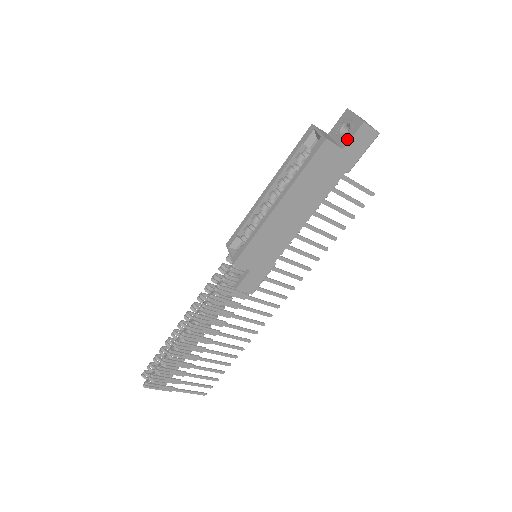
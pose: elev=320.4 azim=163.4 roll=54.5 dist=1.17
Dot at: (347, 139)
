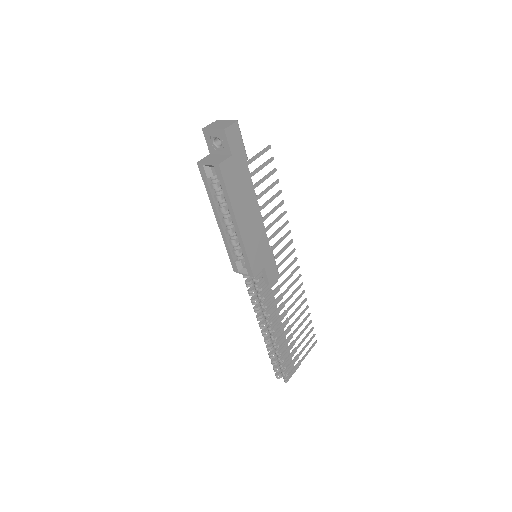
Dot at: (227, 148)
